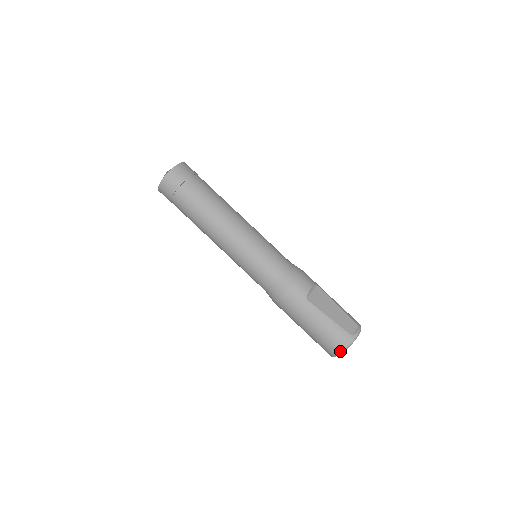
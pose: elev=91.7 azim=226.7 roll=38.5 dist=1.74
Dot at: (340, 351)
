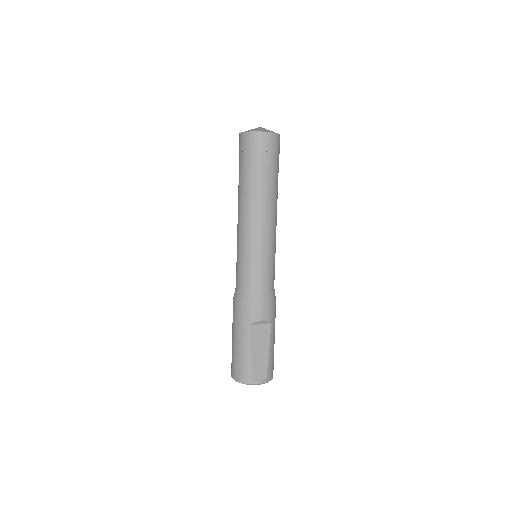
Dot at: (235, 379)
